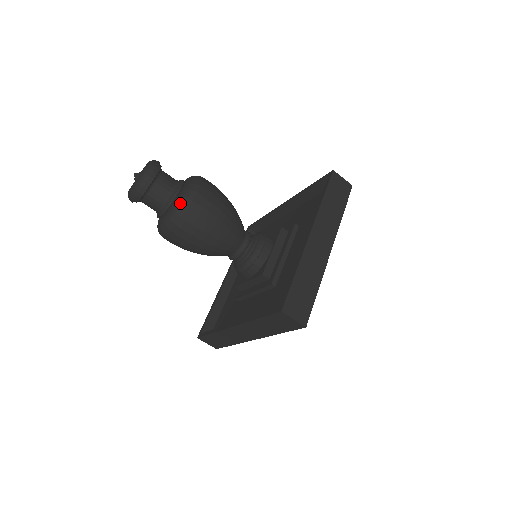
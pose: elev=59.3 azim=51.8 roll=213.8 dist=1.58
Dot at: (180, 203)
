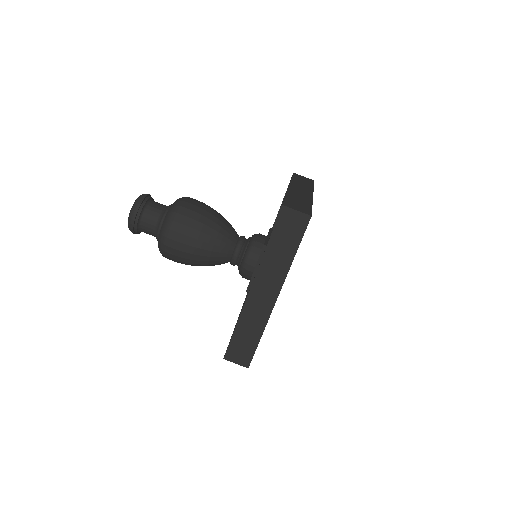
Dot at: (174, 205)
